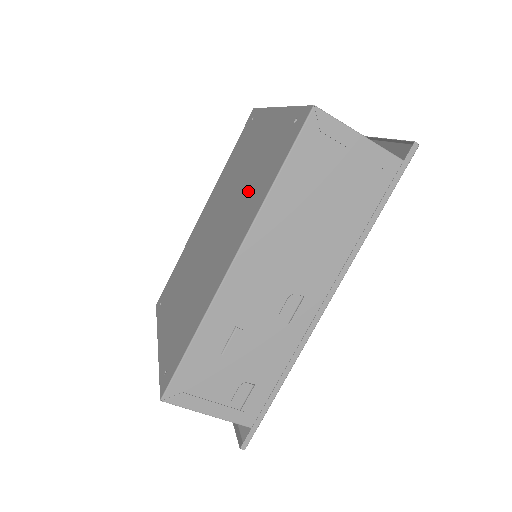
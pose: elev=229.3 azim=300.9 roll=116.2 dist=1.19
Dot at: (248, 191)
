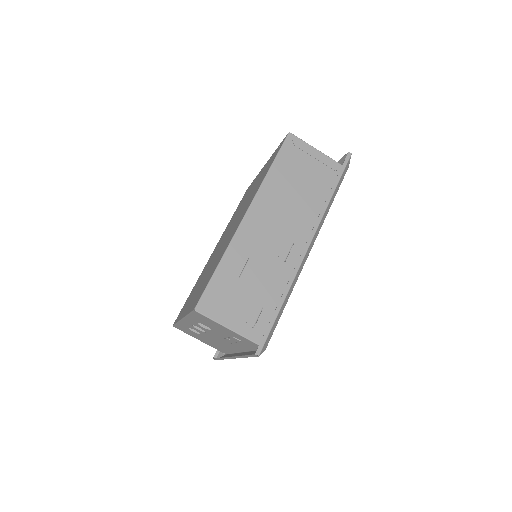
Dot at: (251, 194)
